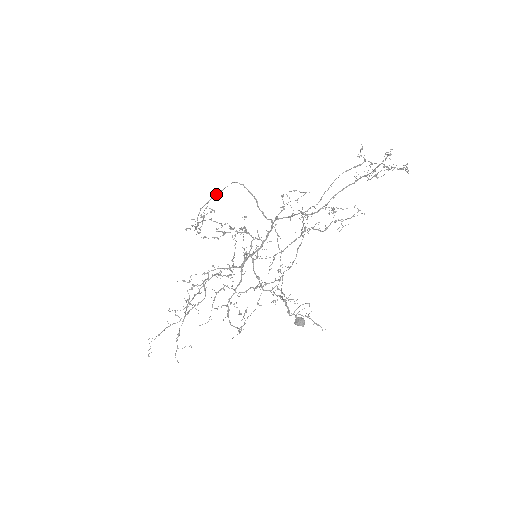
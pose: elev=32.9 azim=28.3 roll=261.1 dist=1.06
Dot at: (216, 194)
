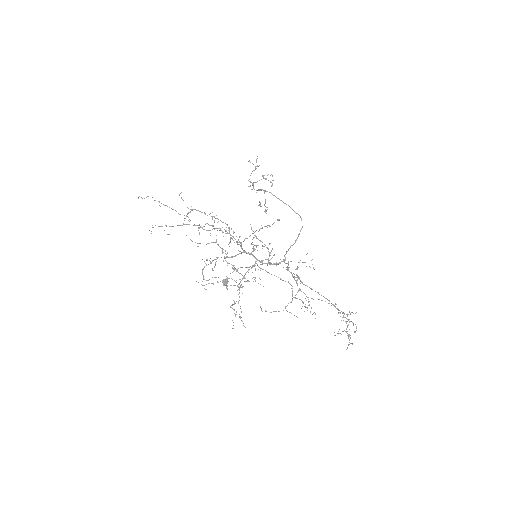
Dot at: occluded
